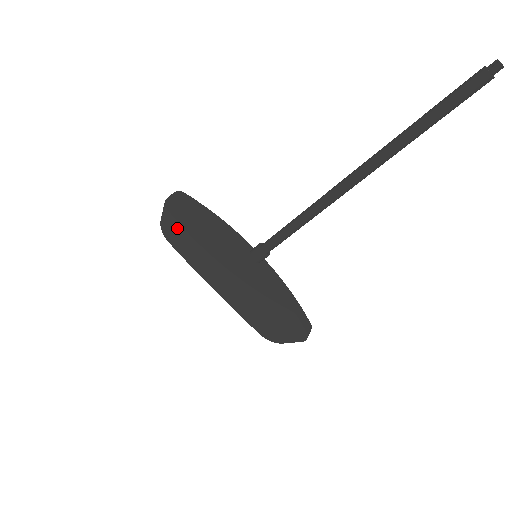
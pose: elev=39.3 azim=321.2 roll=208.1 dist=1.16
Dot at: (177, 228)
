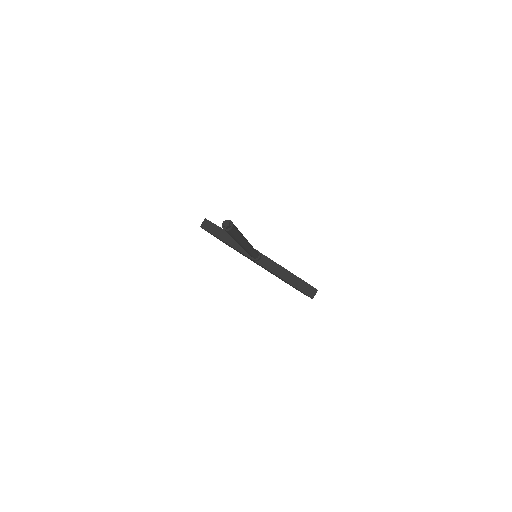
Dot at: (217, 238)
